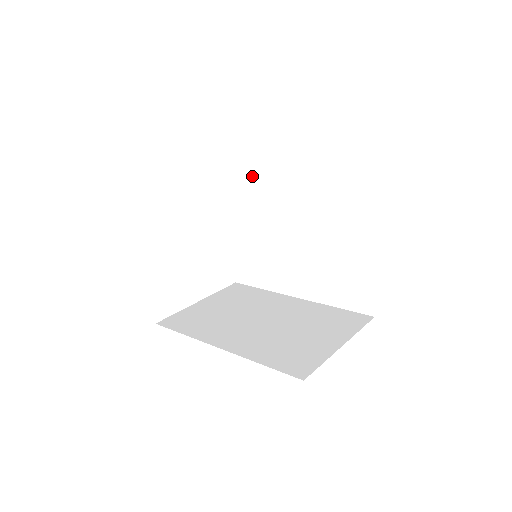
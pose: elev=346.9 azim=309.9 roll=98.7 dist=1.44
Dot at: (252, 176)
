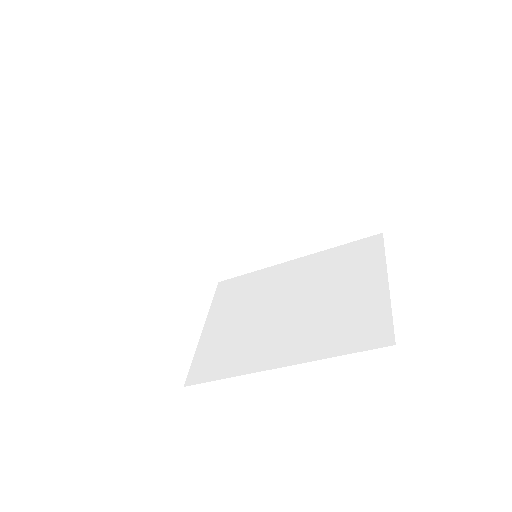
Dot at: (251, 275)
